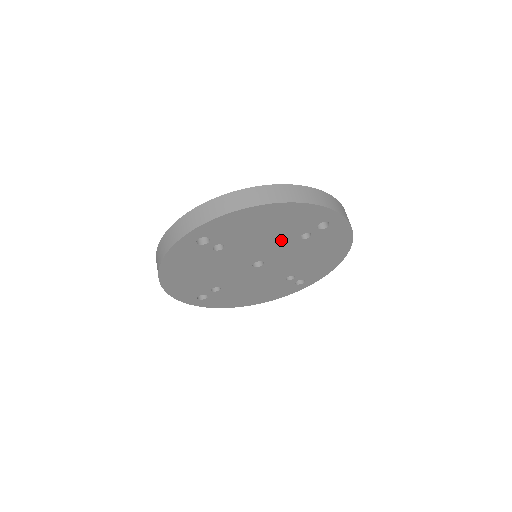
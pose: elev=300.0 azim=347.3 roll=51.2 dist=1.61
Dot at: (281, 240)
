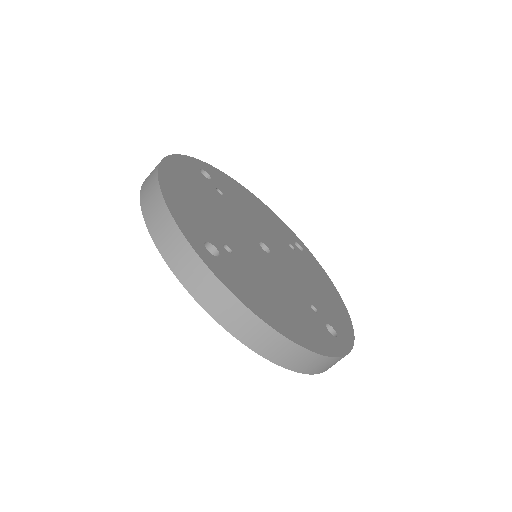
Dot at: occluded
